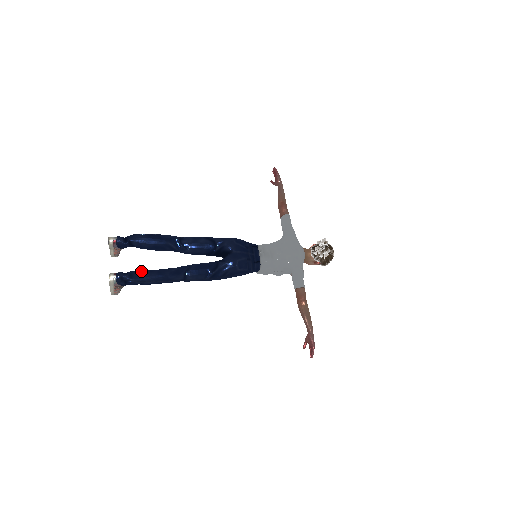
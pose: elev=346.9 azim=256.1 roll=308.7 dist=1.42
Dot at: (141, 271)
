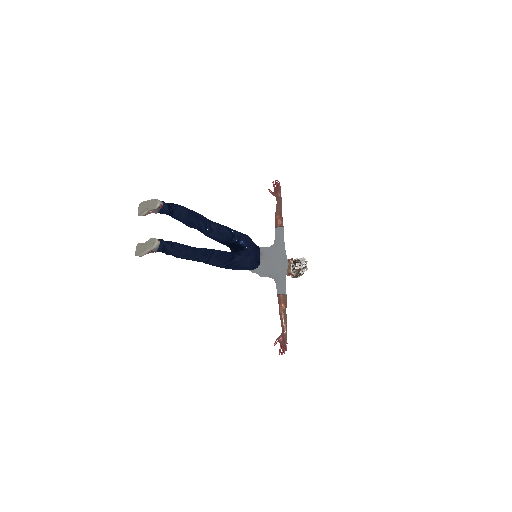
Dot at: (180, 244)
